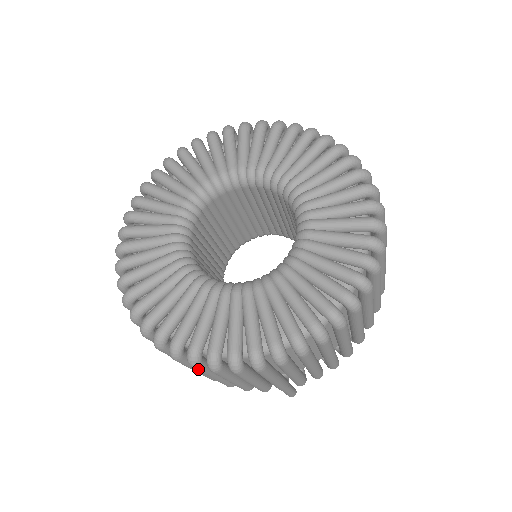
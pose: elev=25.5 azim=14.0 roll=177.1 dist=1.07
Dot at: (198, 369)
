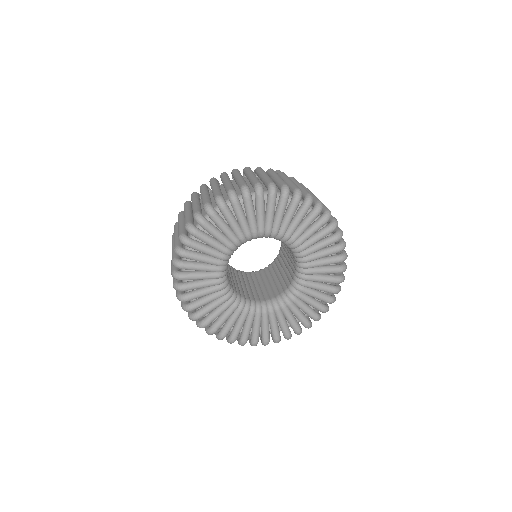
Dot at: occluded
